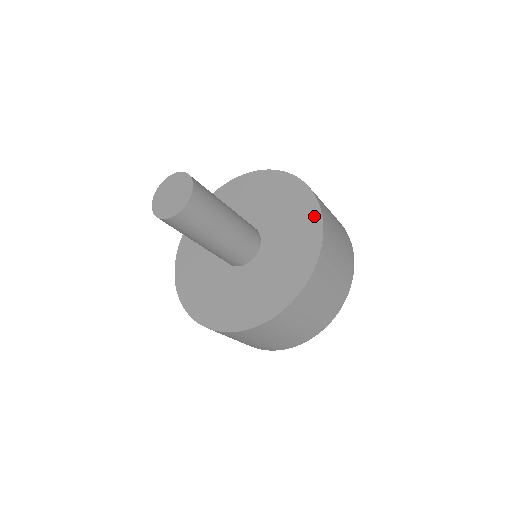
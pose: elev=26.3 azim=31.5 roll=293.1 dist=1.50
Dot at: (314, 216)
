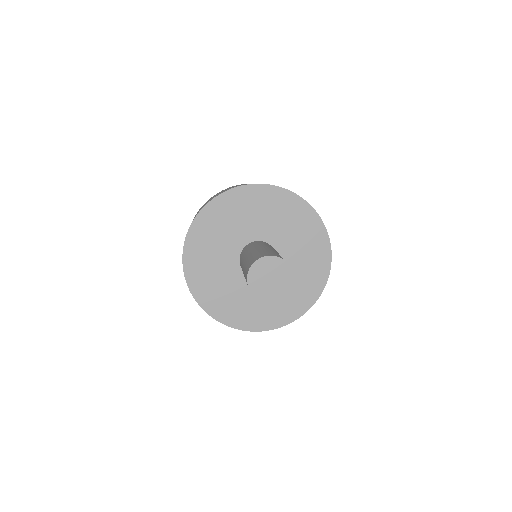
Dot at: (289, 198)
